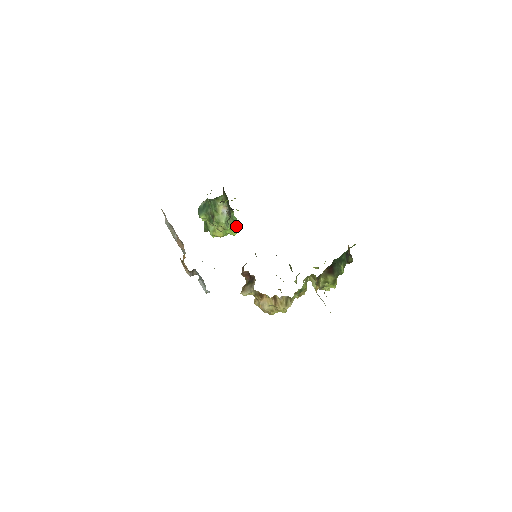
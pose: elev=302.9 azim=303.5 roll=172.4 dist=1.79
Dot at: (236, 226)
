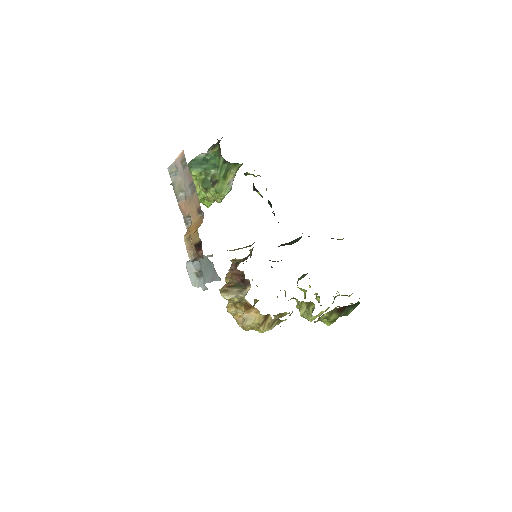
Dot at: occluded
